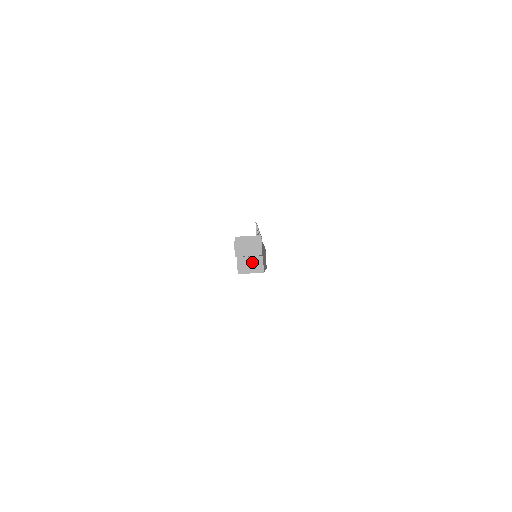
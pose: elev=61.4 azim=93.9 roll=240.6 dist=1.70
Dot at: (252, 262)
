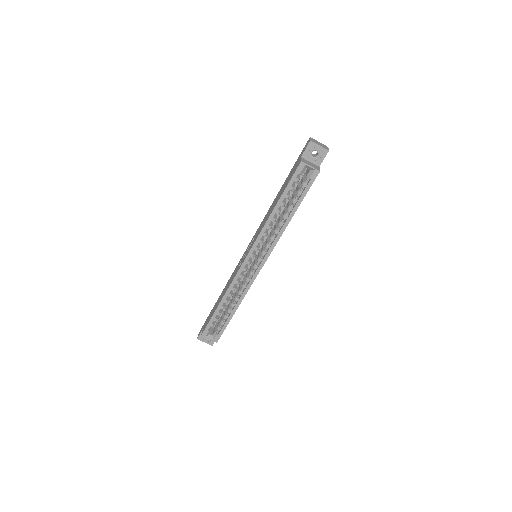
Dot at: (312, 164)
